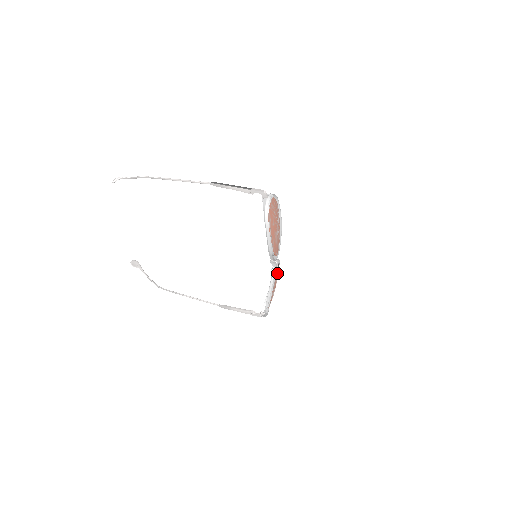
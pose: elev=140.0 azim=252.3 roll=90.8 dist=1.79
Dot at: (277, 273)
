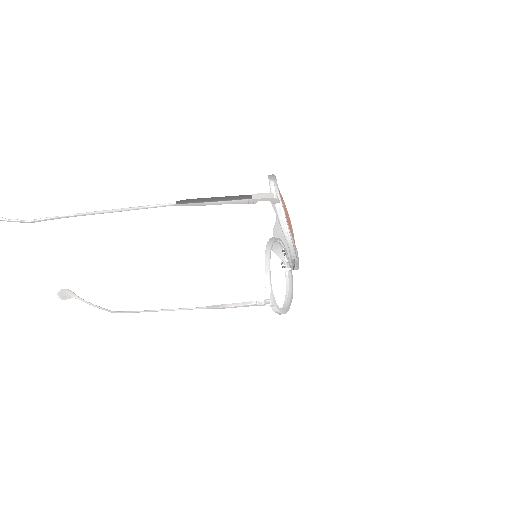
Dot at: occluded
